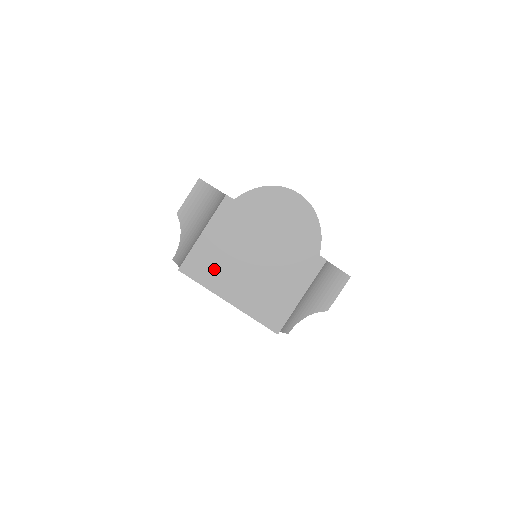
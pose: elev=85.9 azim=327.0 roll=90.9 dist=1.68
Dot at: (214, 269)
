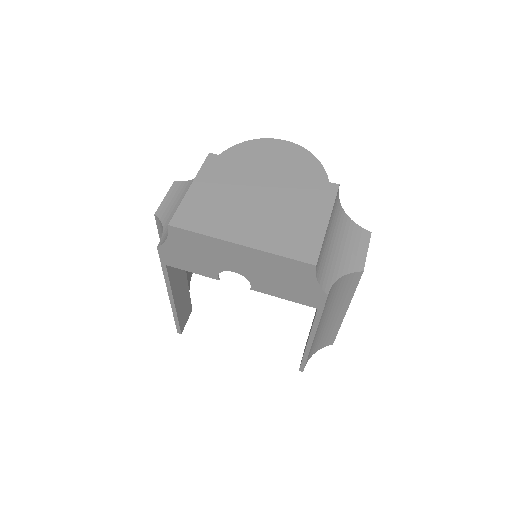
Dot at: (213, 216)
